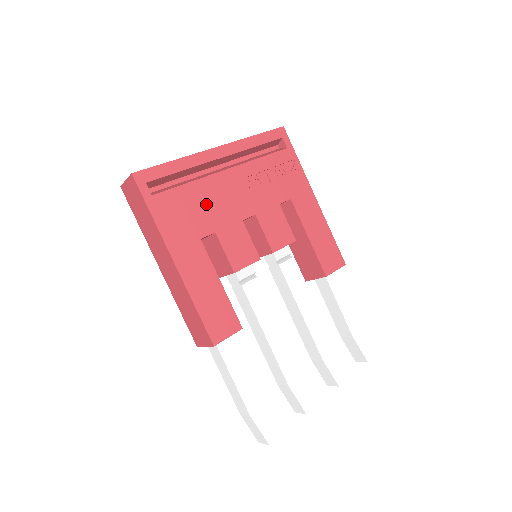
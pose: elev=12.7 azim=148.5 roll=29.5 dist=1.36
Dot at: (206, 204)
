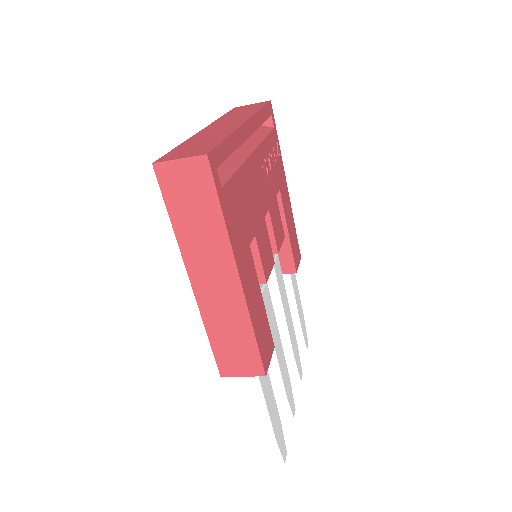
Dot at: (248, 198)
